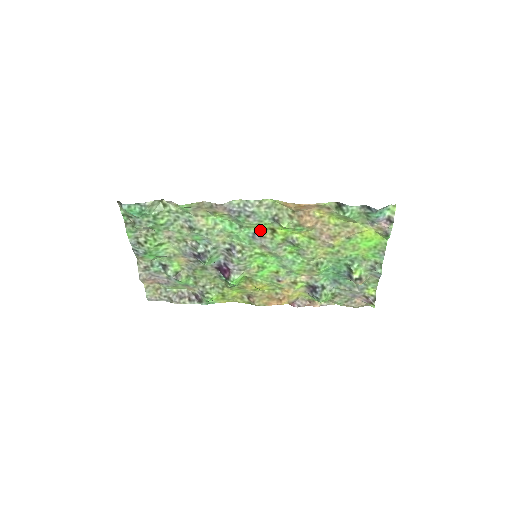
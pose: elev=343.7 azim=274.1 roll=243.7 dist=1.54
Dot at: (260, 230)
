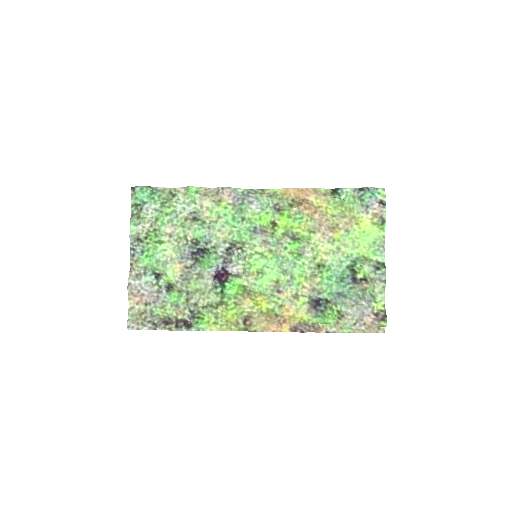
Dot at: (261, 225)
